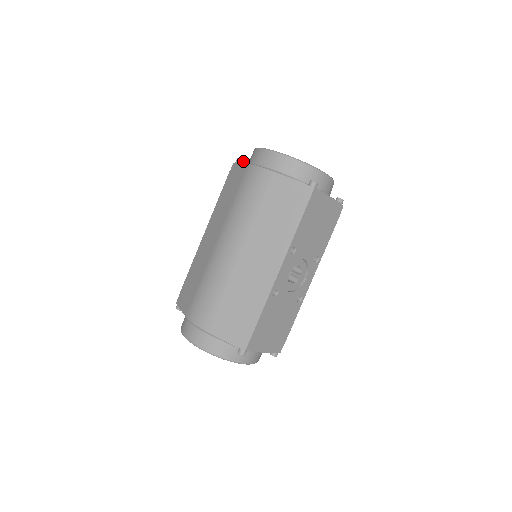
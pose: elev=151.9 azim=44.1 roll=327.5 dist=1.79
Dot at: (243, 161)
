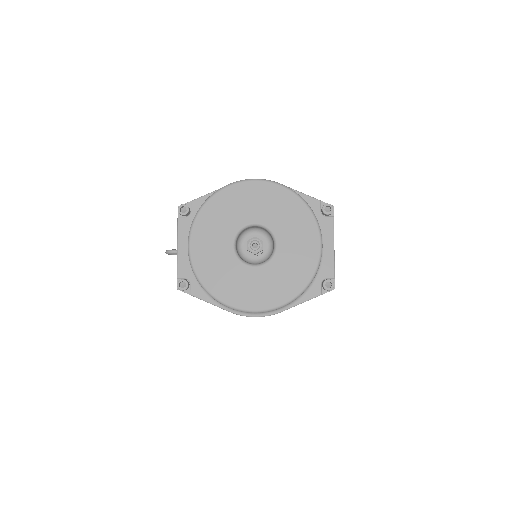
Dot at: occluded
